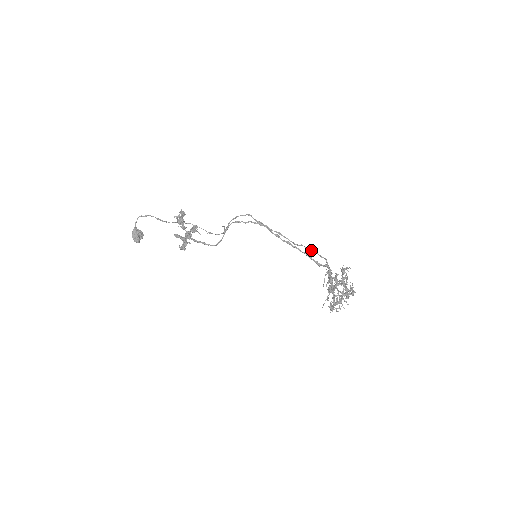
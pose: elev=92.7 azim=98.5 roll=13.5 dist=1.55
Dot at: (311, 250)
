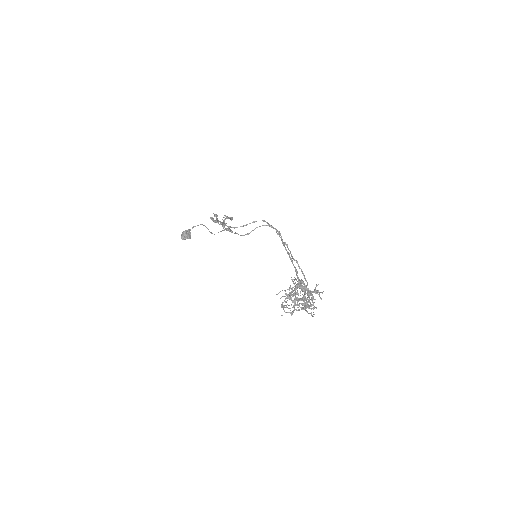
Dot at: (301, 270)
